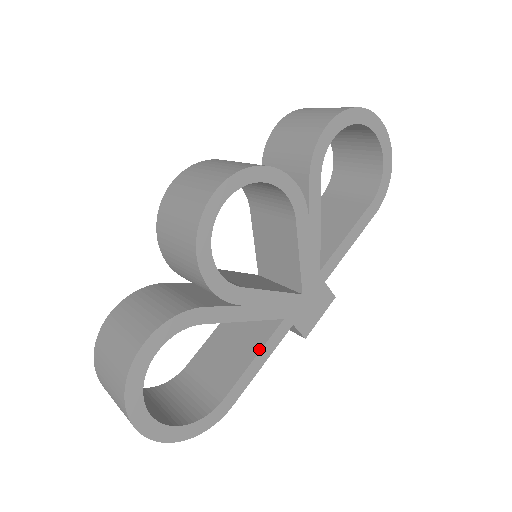
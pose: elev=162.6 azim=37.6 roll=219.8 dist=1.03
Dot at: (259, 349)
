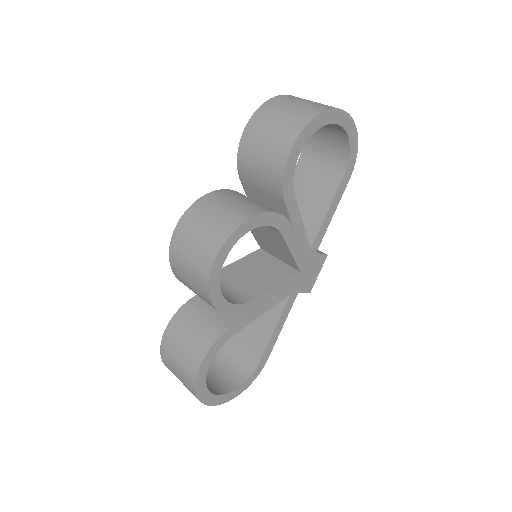
Dot at: (277, 320)
